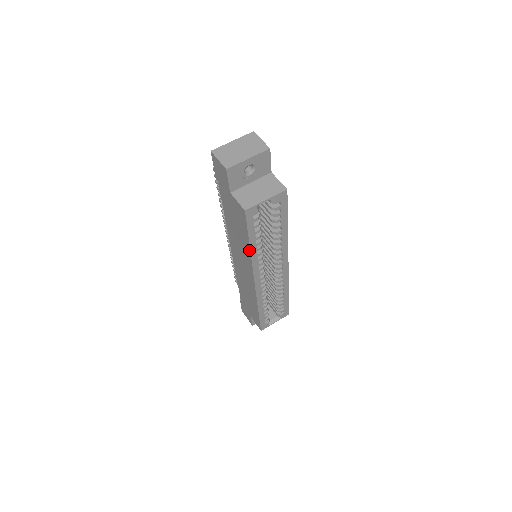
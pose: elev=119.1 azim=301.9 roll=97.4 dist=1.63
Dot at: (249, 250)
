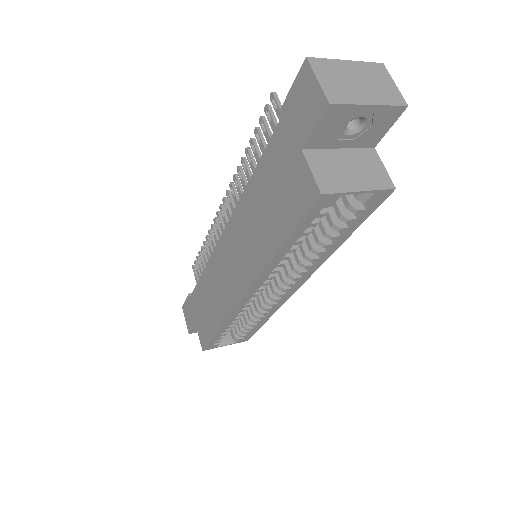
Dot at: (272, 254)
